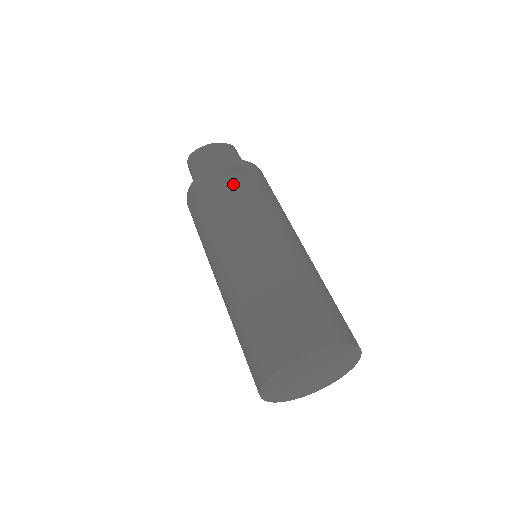
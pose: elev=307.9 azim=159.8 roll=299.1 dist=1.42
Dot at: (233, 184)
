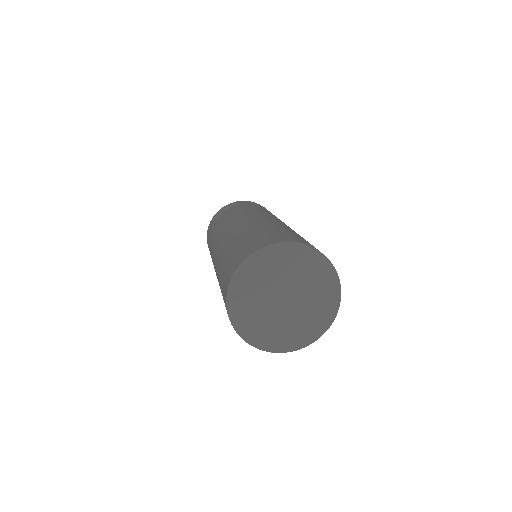
Dot at: (217, 220)
